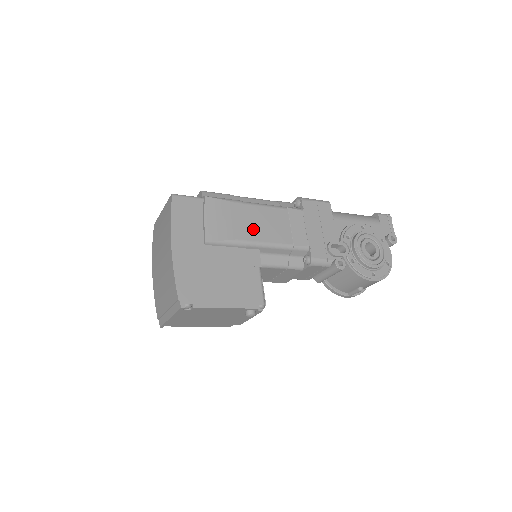
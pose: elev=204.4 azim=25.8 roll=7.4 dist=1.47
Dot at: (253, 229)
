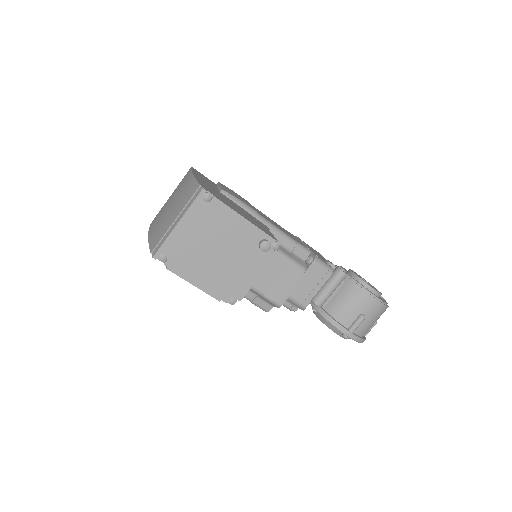
Dot at: occluded
